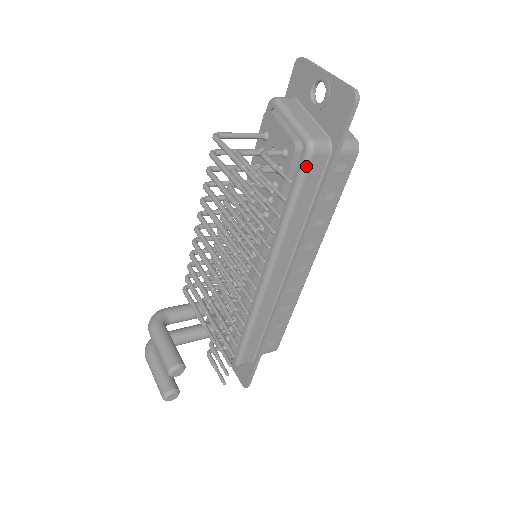
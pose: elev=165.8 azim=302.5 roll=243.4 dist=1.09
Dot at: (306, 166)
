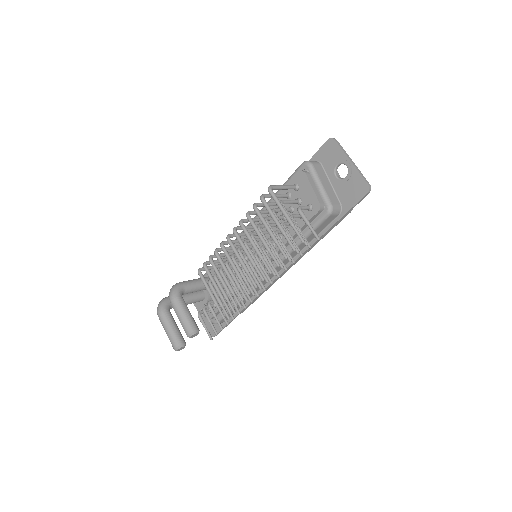
Dot at: (323, 221)
